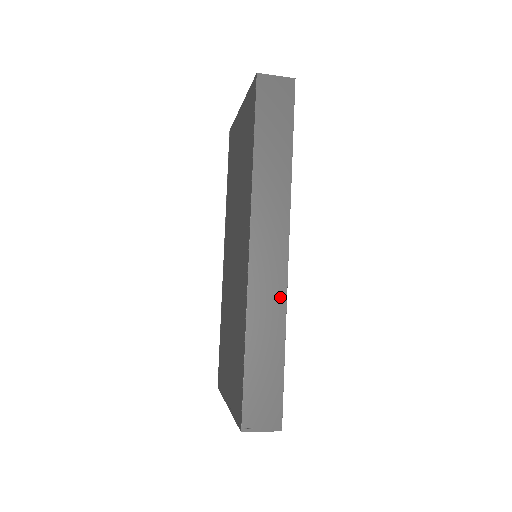
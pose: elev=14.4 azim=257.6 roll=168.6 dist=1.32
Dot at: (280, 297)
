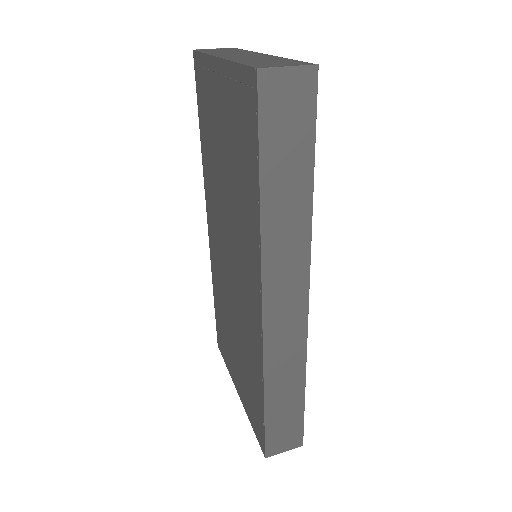
Dot at: (299, 347)
